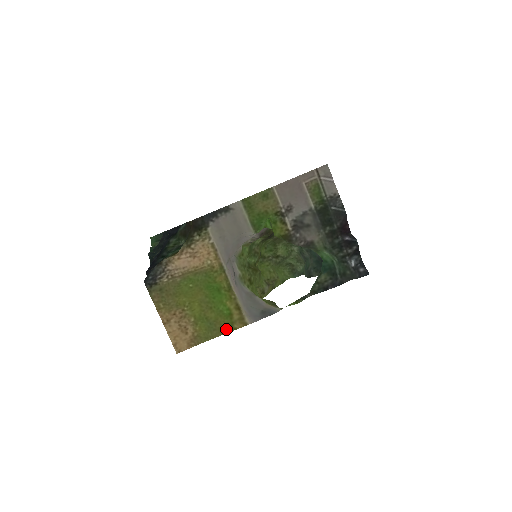
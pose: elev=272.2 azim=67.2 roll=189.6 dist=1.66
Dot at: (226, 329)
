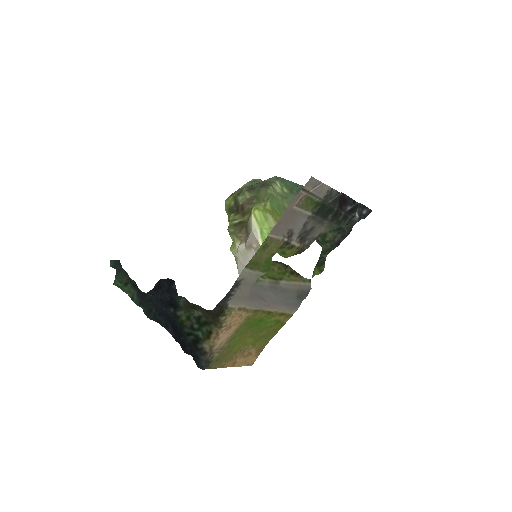
Dot at: (279, 328)
